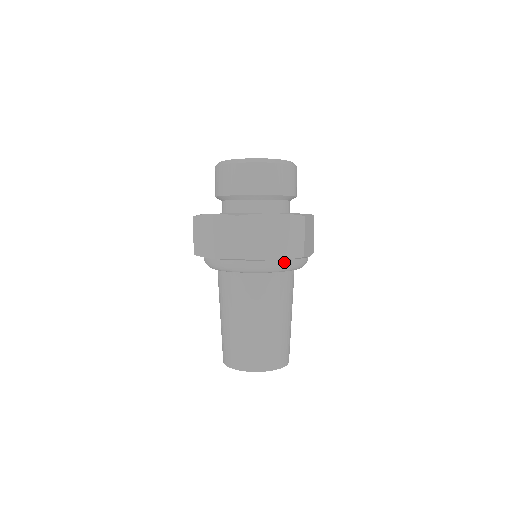
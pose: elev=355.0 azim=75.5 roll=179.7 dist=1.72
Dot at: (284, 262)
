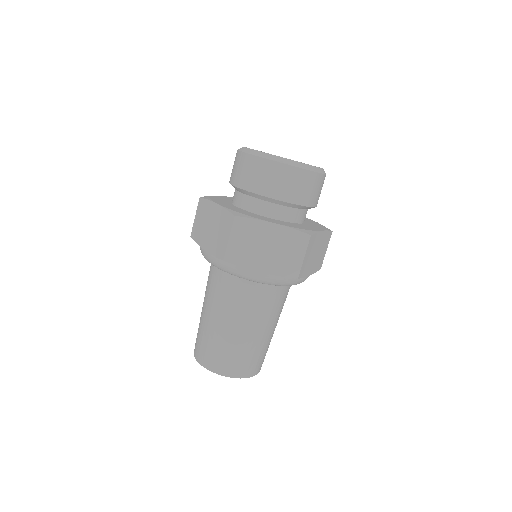
Dot at: occluded
